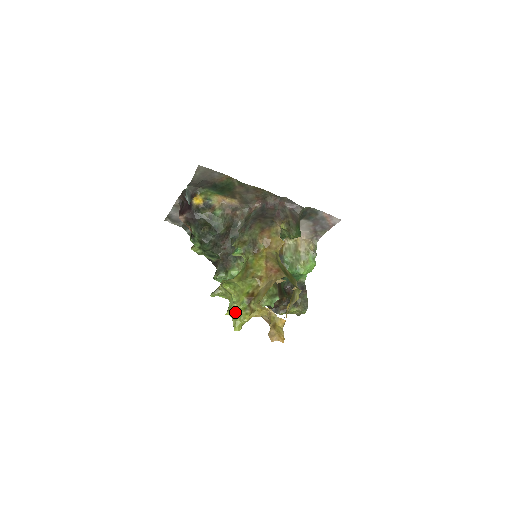
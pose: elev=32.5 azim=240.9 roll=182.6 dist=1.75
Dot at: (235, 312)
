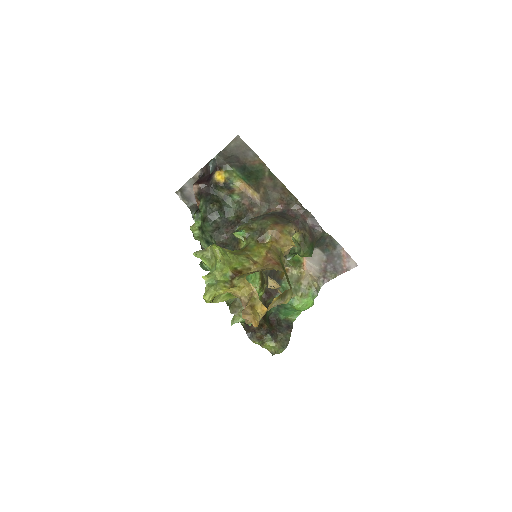
Dot at: (213, 280)
